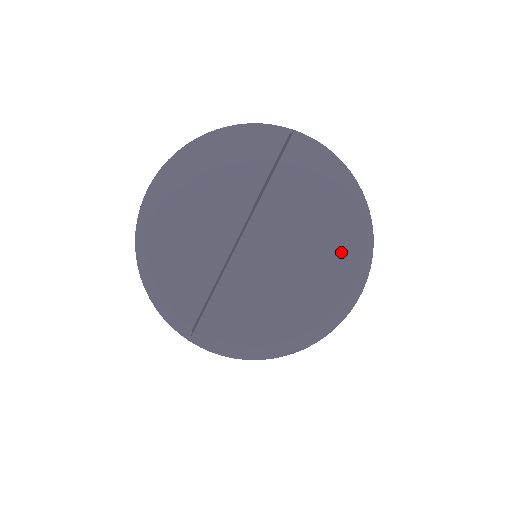
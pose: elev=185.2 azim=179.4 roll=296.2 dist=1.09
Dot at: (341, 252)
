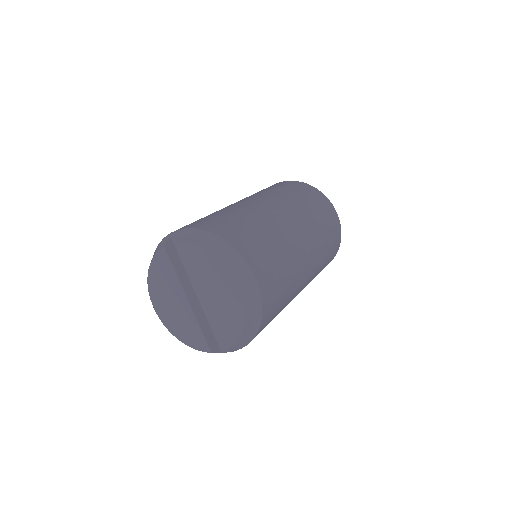
Dot at: (223, 280)
